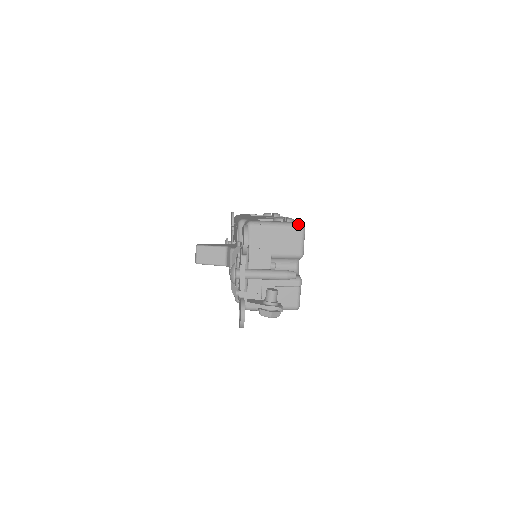
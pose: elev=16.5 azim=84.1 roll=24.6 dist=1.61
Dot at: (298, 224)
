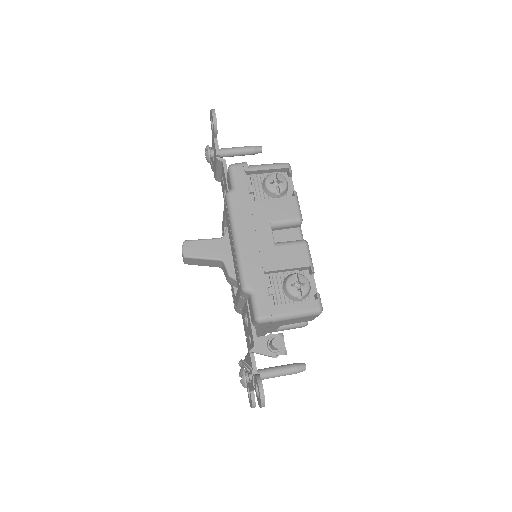
Dot at: (315, 312)
